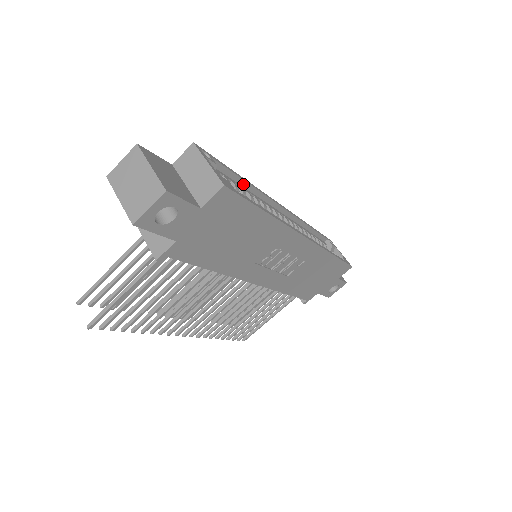
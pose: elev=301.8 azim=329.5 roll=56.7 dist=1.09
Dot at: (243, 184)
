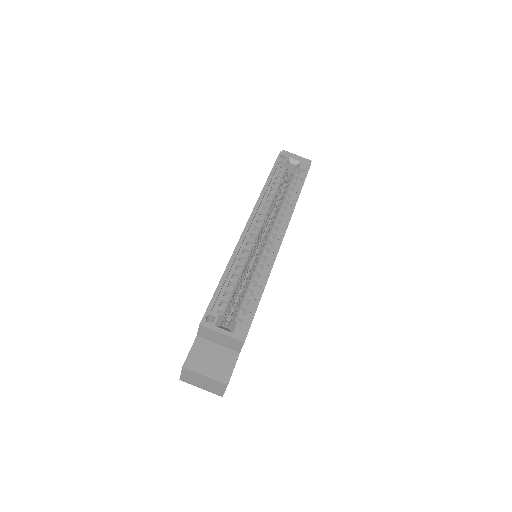
Dot at: (228, 273)
